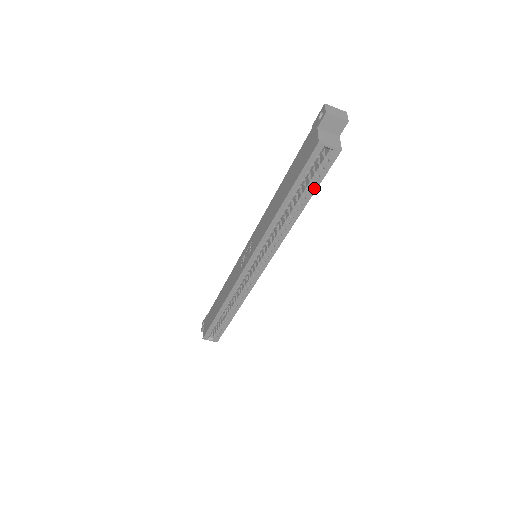
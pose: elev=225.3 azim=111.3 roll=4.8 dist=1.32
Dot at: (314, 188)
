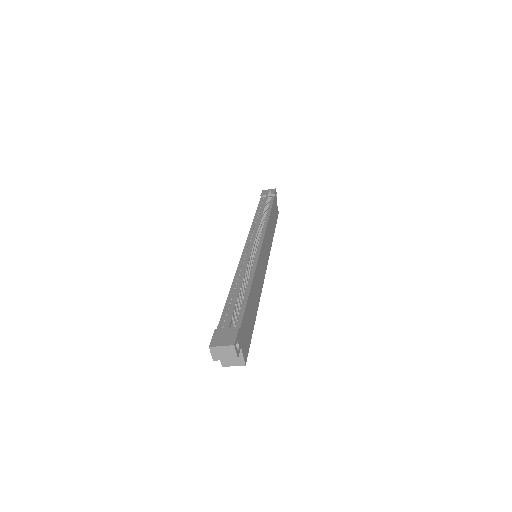
Dot at: occluded
